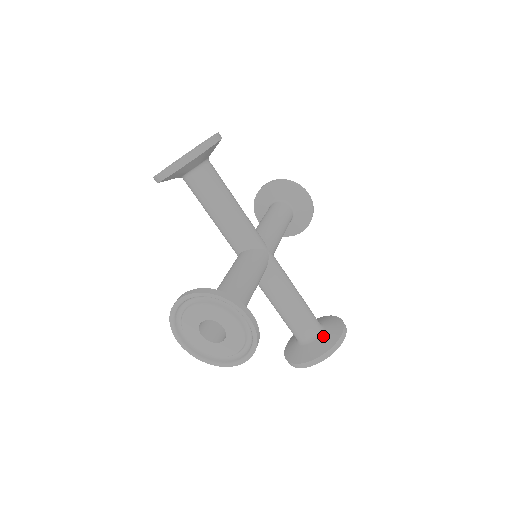
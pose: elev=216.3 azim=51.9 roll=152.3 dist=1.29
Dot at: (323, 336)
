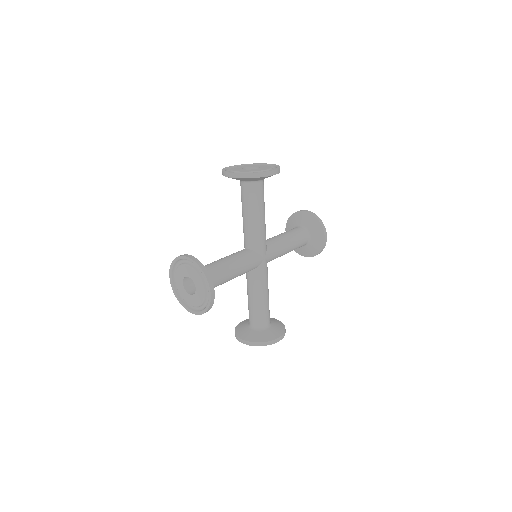
Dot at: (312, 244)
